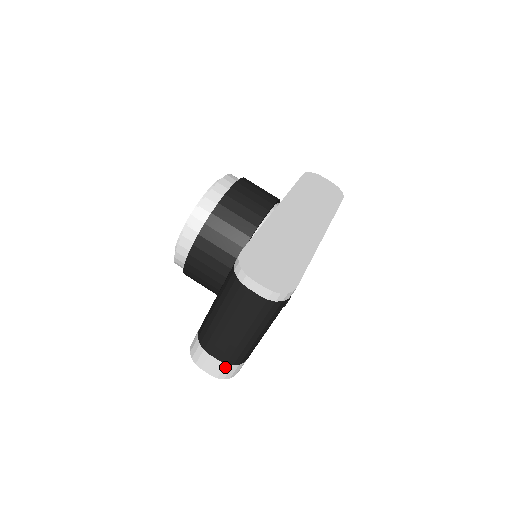
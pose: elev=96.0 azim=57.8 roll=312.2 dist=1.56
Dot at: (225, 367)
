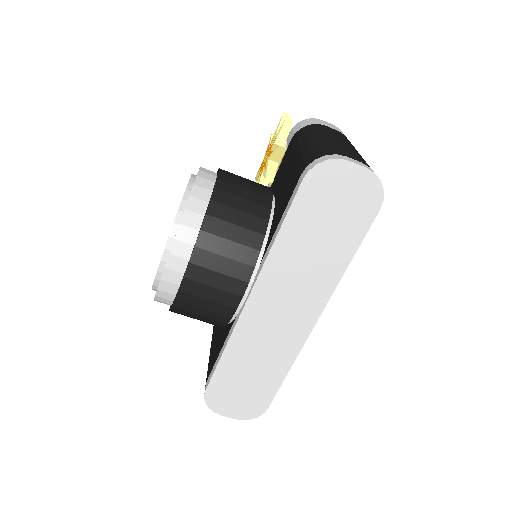
Dot at: occluded
